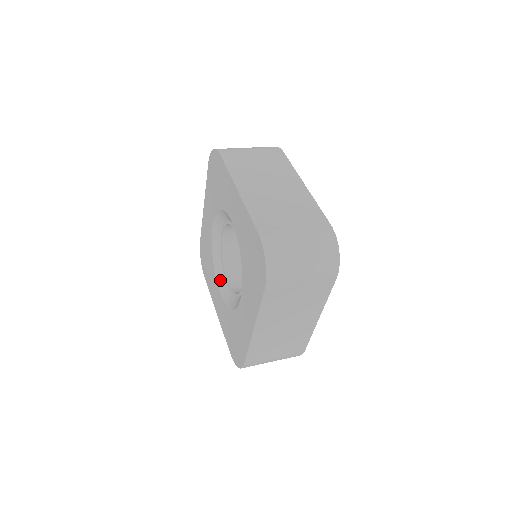
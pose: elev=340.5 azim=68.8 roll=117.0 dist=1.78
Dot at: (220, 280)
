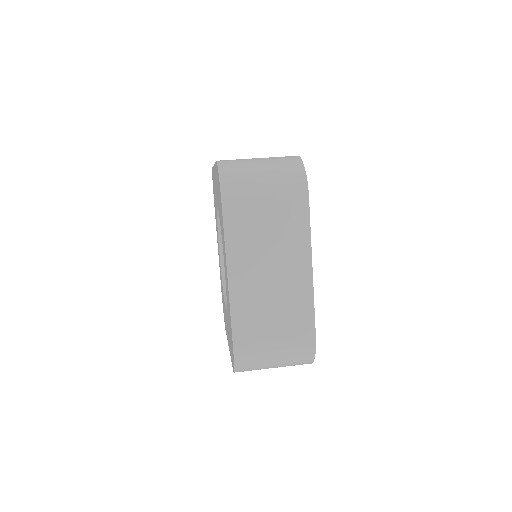
Dot at: (221, 242)
